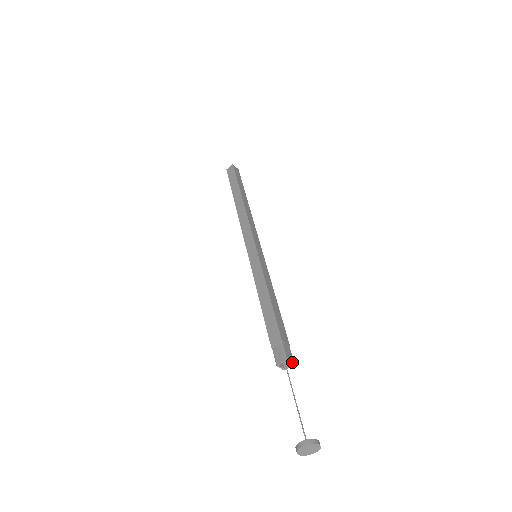
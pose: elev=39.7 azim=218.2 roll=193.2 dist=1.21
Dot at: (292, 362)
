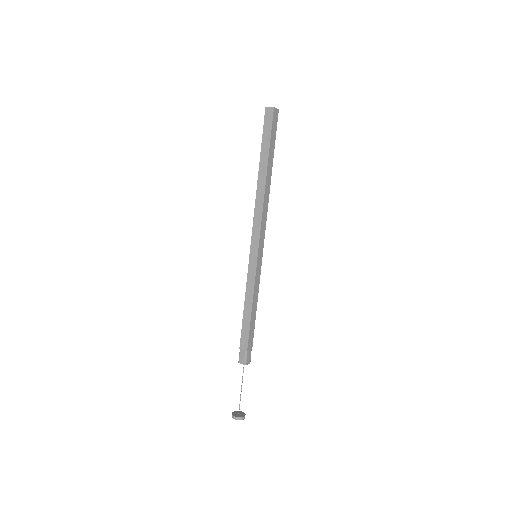
Dot at: occluded
